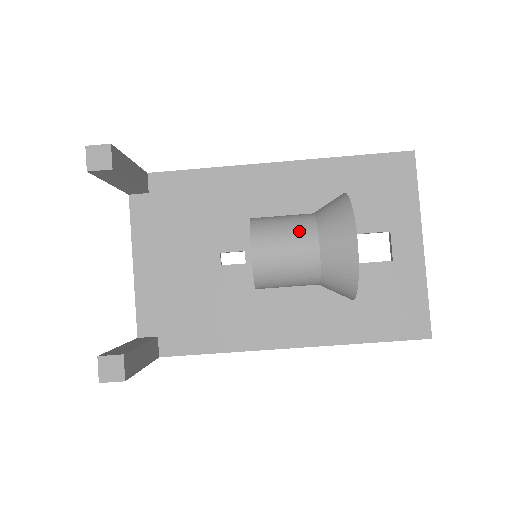
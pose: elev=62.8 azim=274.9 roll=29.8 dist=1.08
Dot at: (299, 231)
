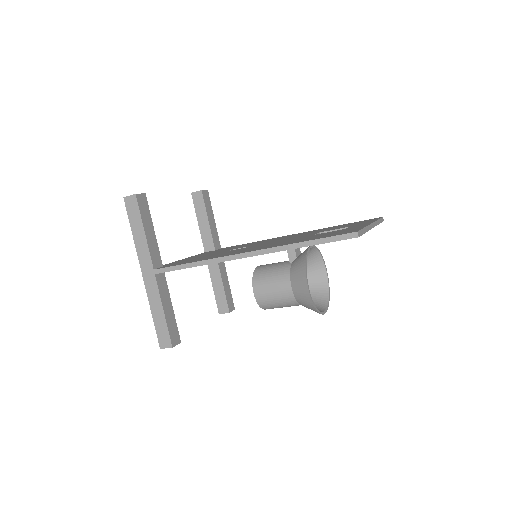
Dot at: (289, 306)
